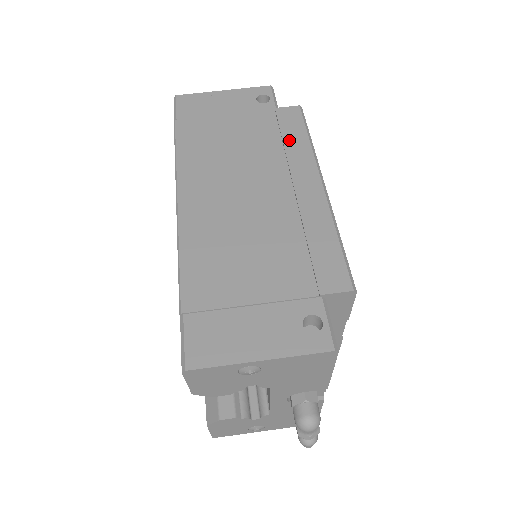
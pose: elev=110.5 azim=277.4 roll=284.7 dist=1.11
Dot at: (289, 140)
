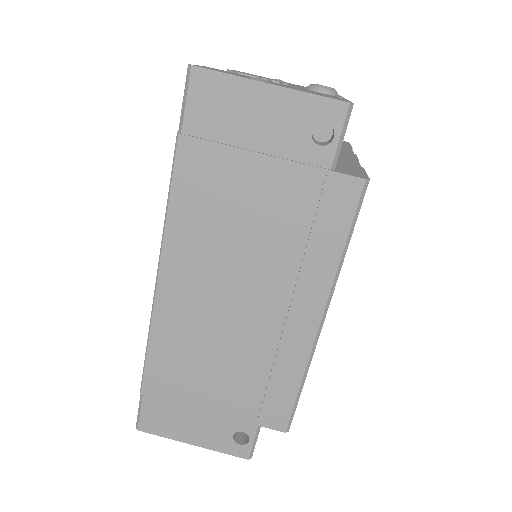
Dot at: (317, 243)
